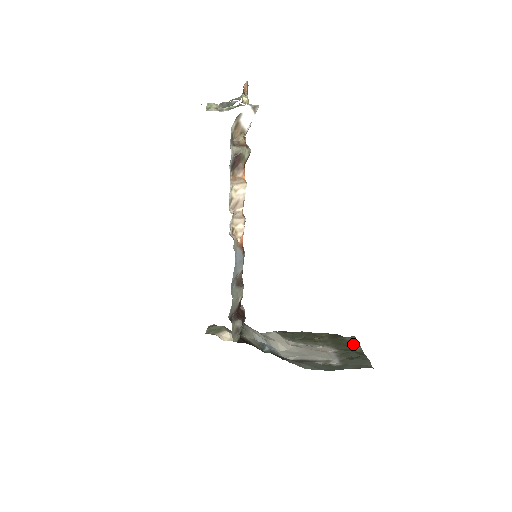
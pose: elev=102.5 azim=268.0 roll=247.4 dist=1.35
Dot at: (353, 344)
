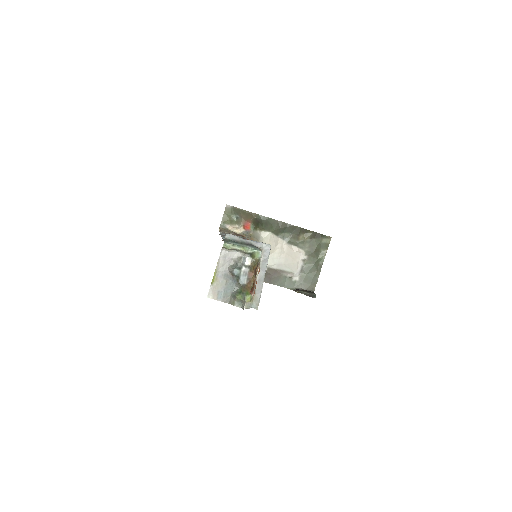
Dot at: (323, 250)
